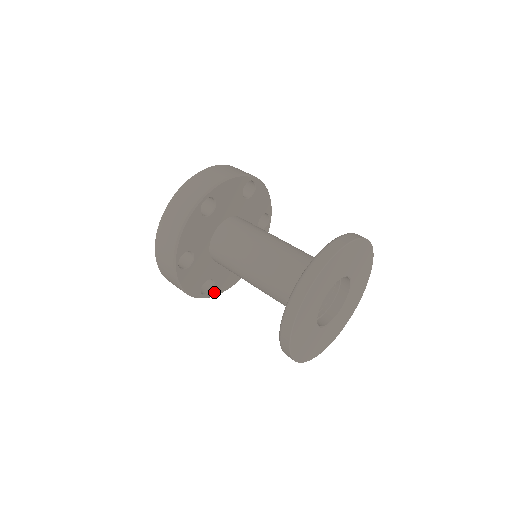
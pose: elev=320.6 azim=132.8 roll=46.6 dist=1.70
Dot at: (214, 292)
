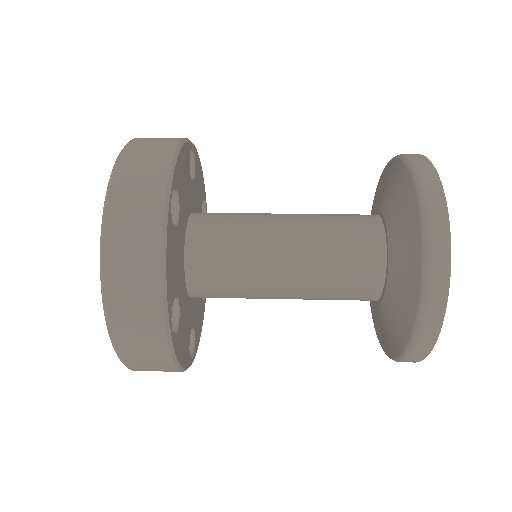
Dot at: (176, 345)
